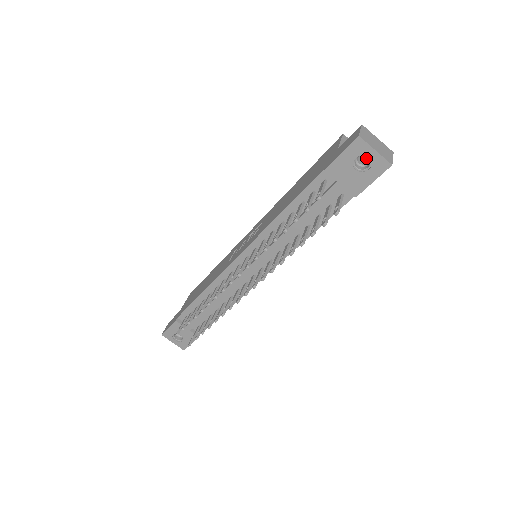
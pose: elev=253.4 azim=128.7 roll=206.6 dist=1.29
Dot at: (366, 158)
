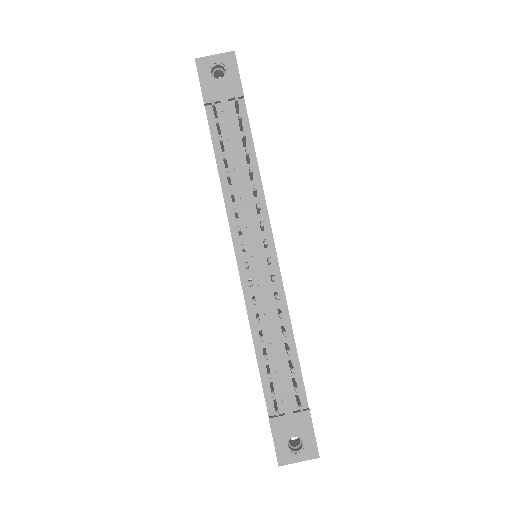
Dot at: occluded
